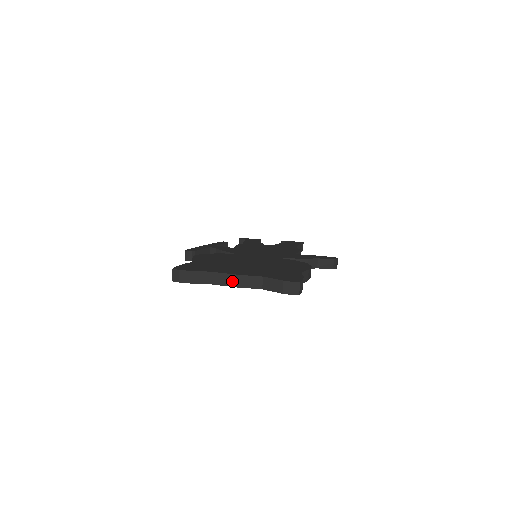
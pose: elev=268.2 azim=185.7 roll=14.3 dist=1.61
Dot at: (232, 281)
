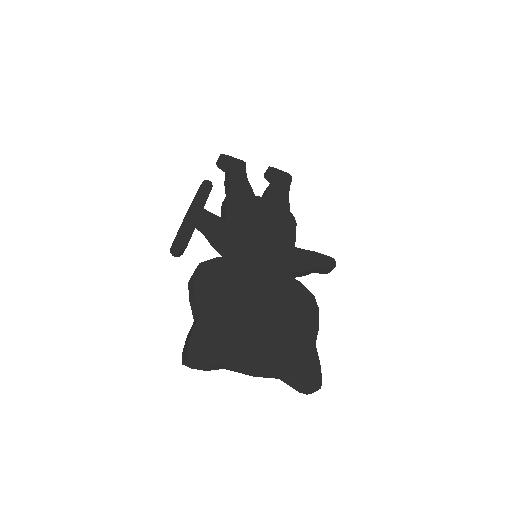
Dot at: (251, 373)
